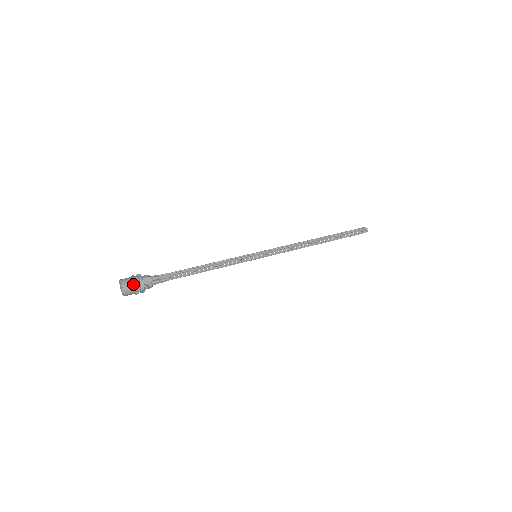
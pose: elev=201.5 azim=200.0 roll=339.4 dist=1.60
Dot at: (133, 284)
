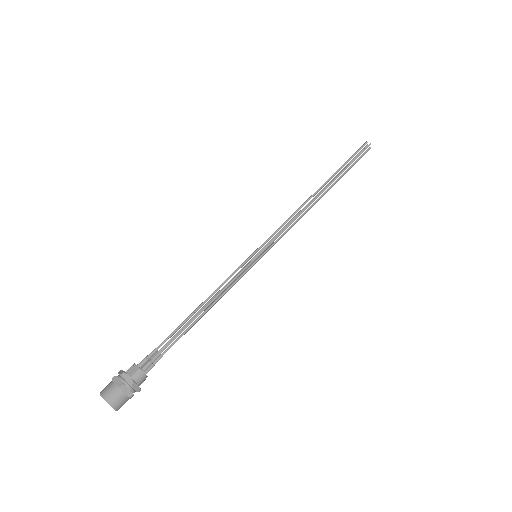
Dot at: (115, 386)
